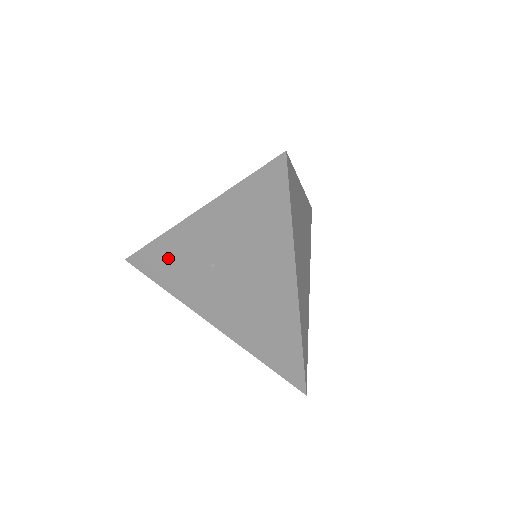
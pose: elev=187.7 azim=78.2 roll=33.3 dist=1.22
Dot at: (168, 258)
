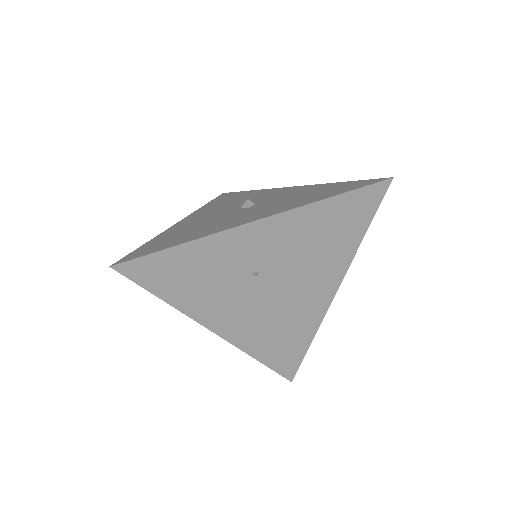
Dot at: (194, 265)
